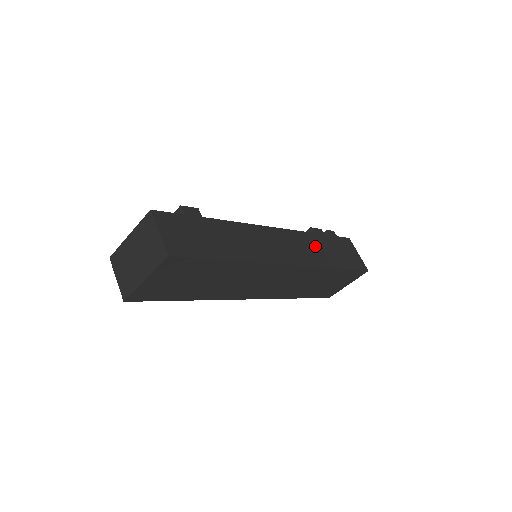
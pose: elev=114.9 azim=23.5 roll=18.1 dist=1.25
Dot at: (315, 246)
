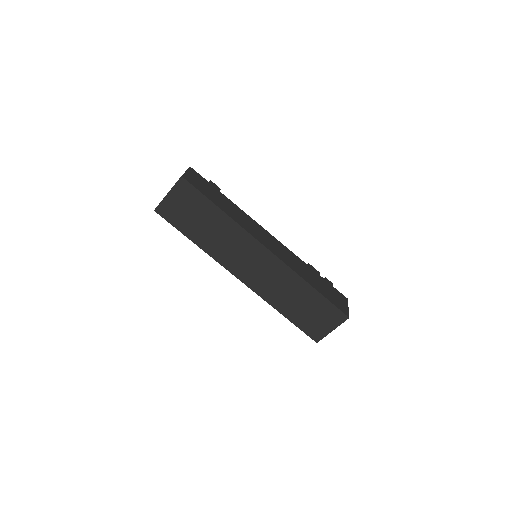
Dot at: (302, 267)
